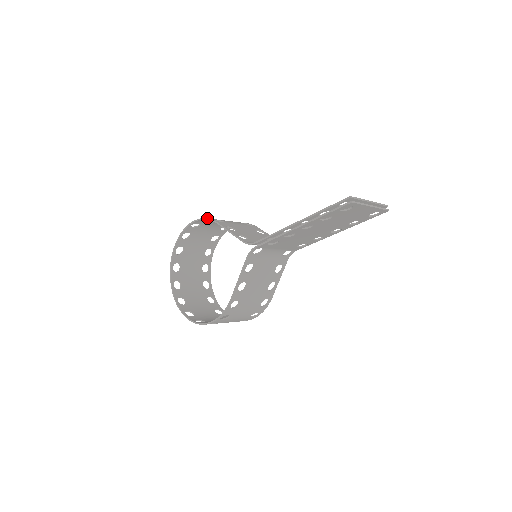
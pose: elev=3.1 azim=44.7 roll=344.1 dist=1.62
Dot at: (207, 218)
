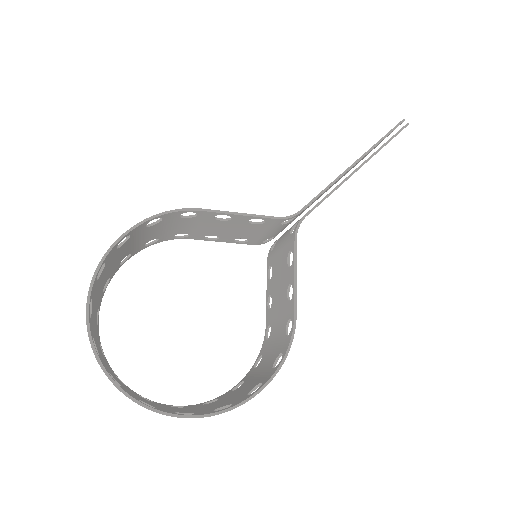
Dot at: occluded
